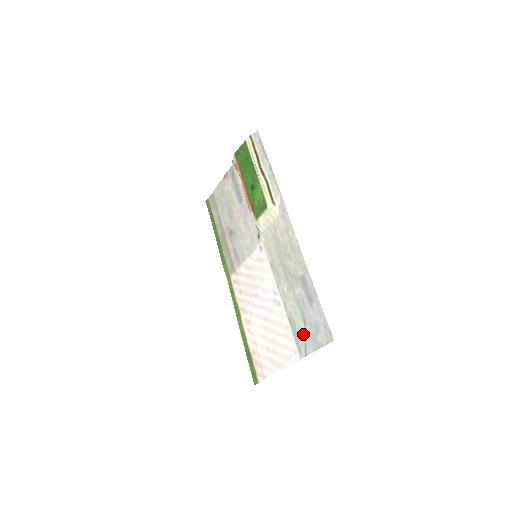
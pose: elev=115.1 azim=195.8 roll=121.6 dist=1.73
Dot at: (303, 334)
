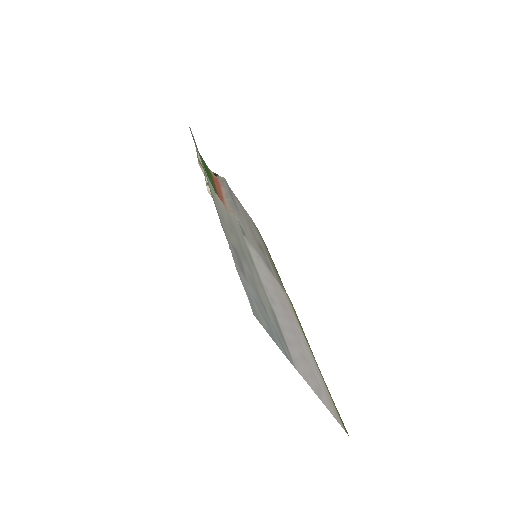
Dot at: (274, 328)
